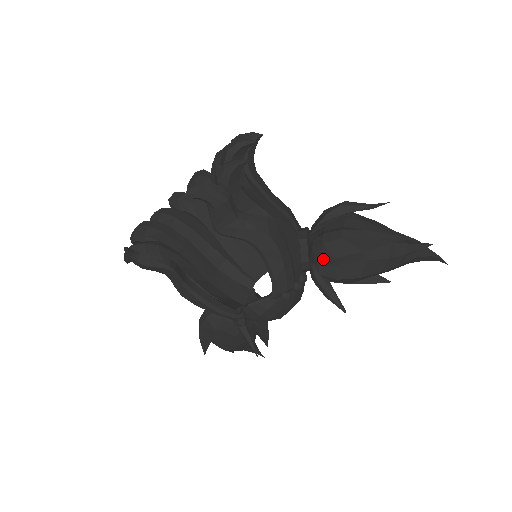
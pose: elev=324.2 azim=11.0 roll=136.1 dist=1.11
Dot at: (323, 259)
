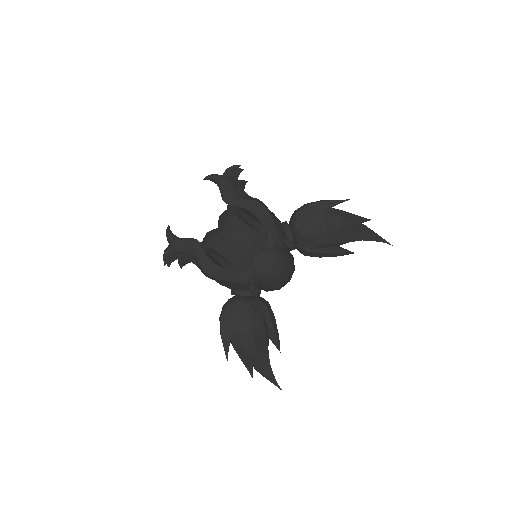
Dot at: (299, 223)
